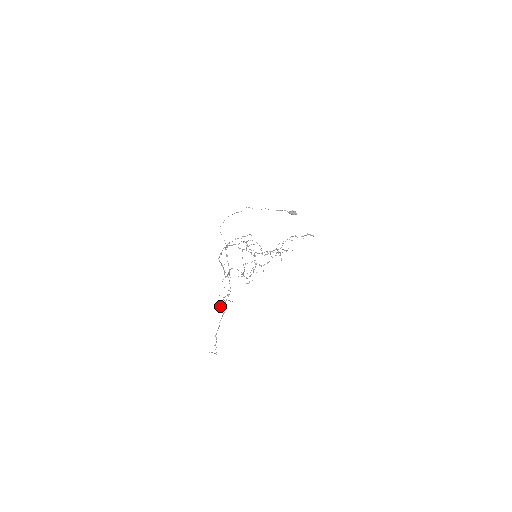
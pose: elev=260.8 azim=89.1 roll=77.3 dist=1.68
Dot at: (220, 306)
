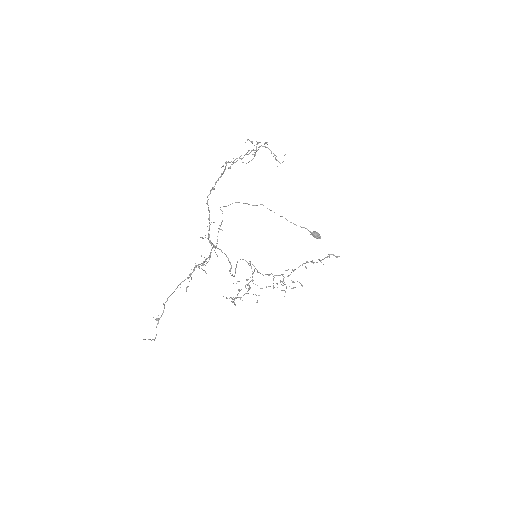
Dot at: (186, 288)
